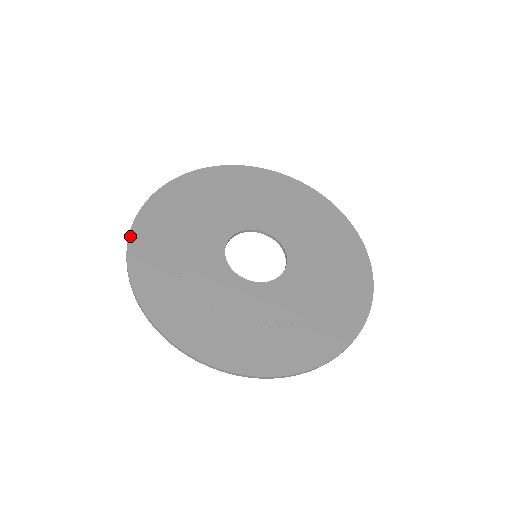
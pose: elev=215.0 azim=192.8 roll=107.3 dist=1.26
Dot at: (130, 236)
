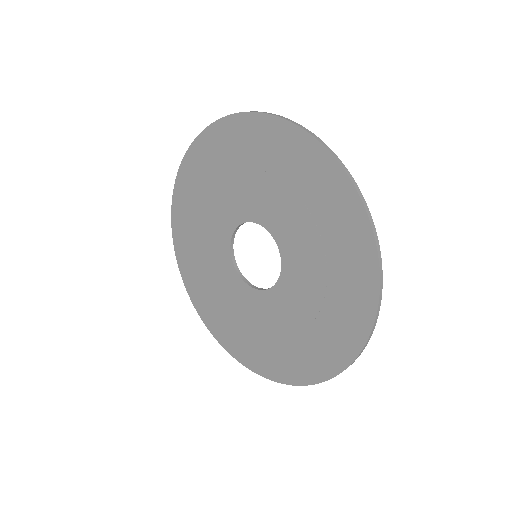
Dot at: (197, 310)
